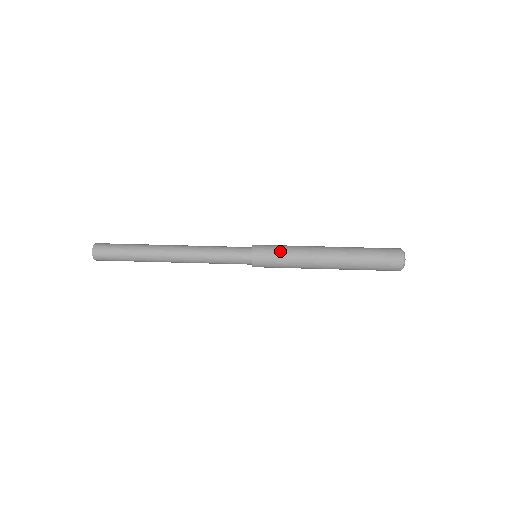
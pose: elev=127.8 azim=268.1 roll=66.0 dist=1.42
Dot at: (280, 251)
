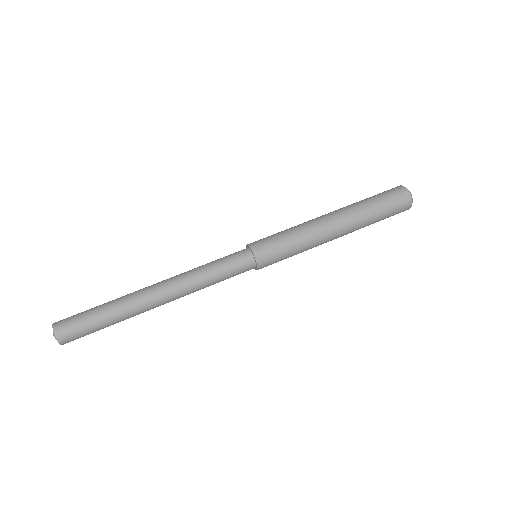
Dot at: (285, 245)
